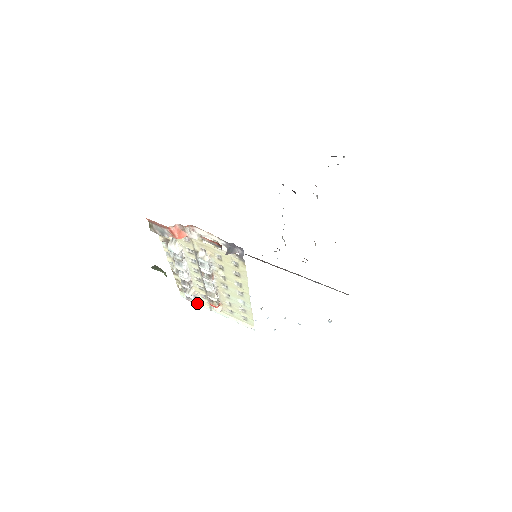
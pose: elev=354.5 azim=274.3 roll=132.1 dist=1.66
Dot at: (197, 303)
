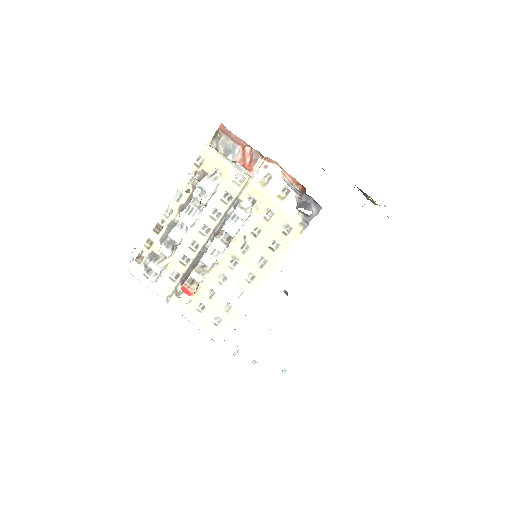
Dot at: (150, 286)
